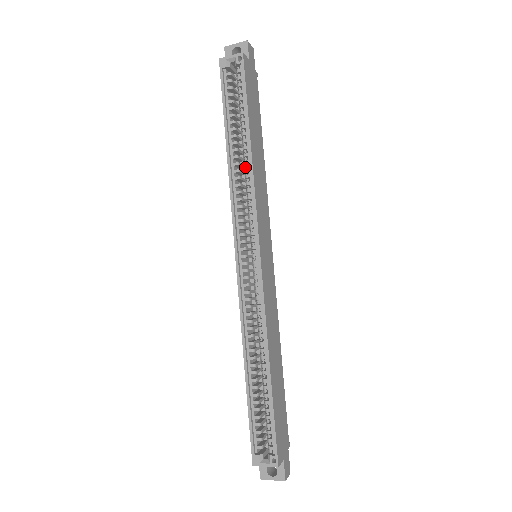
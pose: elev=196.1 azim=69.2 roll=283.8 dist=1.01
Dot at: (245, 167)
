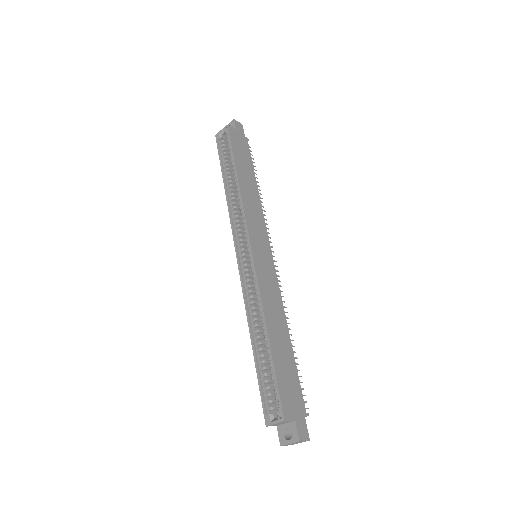
Dot at: (237, 194)
